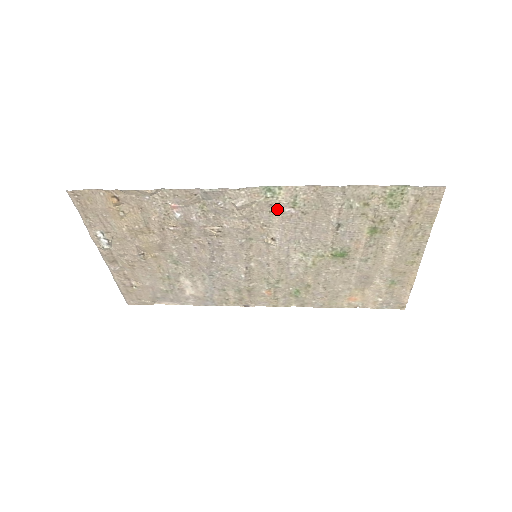
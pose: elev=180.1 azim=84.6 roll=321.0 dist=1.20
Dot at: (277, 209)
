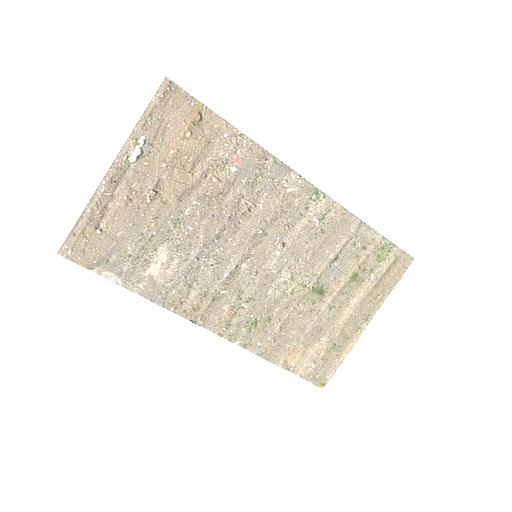
Dot at: (308, 215)
